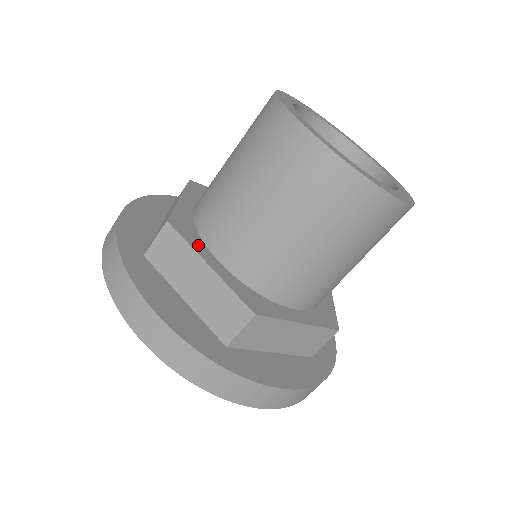
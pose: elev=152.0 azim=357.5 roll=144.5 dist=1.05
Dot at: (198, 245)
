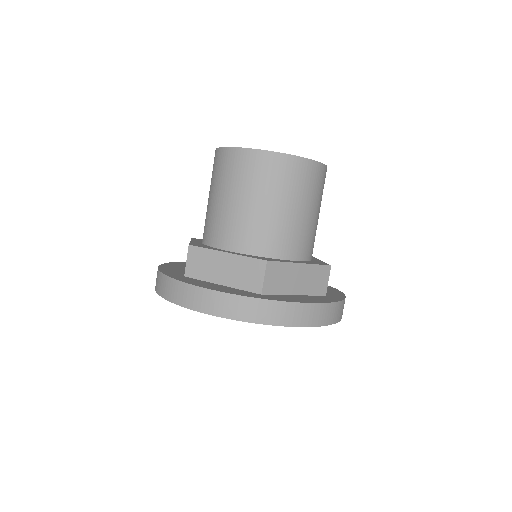
Dot at: (214, 249)
